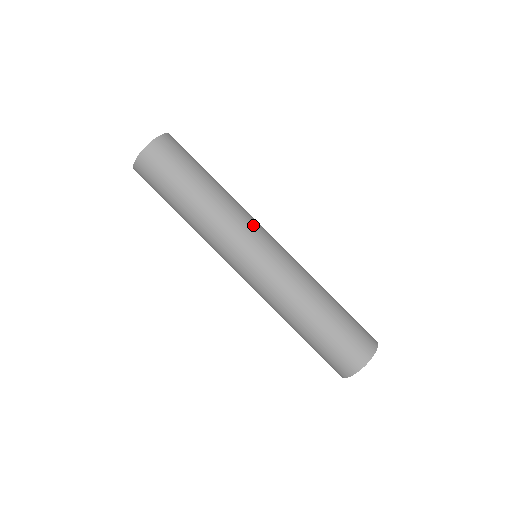
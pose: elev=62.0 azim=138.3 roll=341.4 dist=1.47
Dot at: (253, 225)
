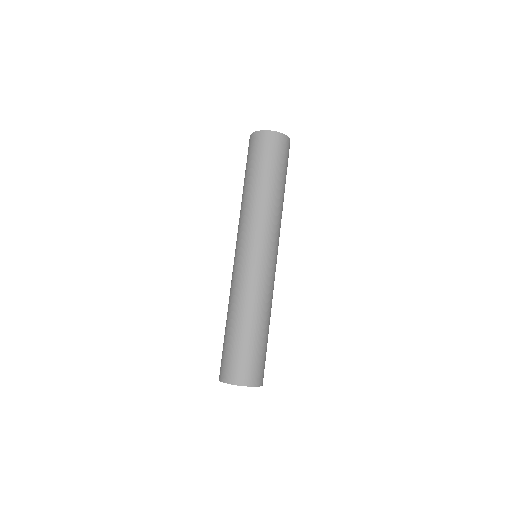
Dot at: (278, 238)
